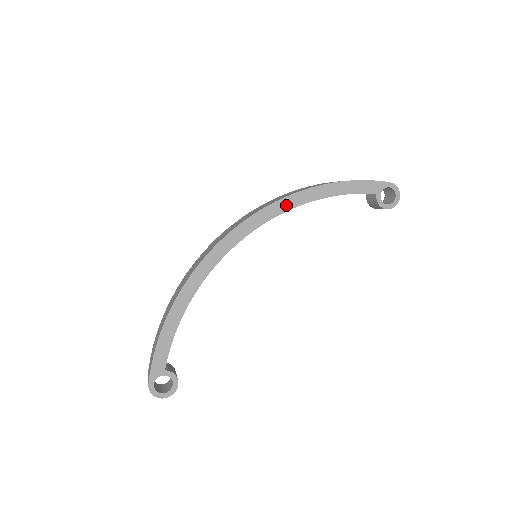
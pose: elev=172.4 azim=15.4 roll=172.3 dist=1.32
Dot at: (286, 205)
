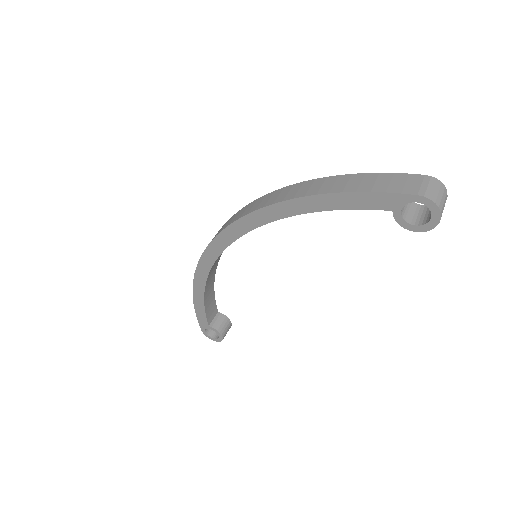
Dot at: (261, 218)
